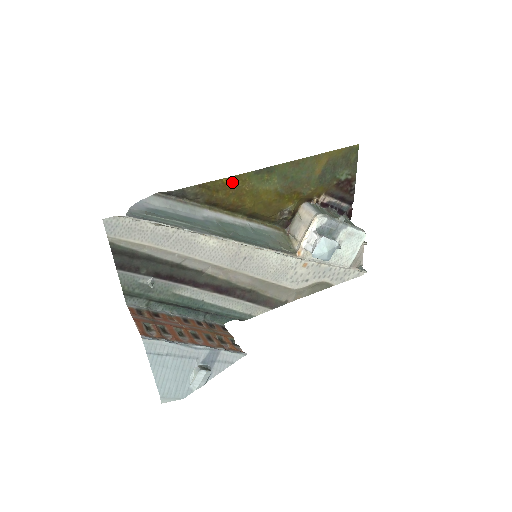
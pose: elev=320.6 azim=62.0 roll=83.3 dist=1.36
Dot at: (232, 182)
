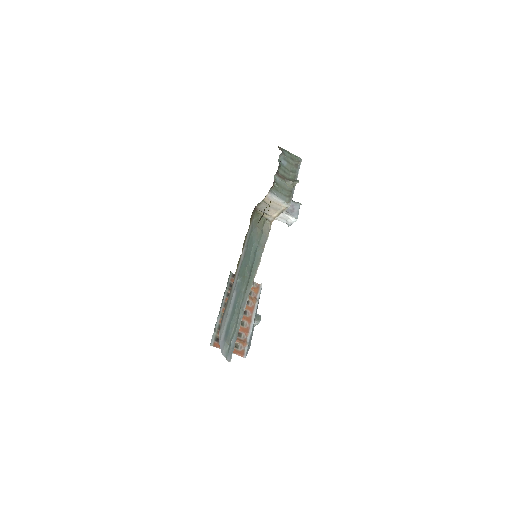
Dot at: occluded
